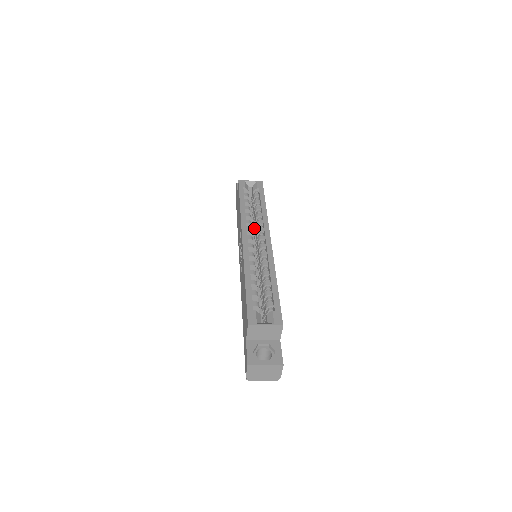
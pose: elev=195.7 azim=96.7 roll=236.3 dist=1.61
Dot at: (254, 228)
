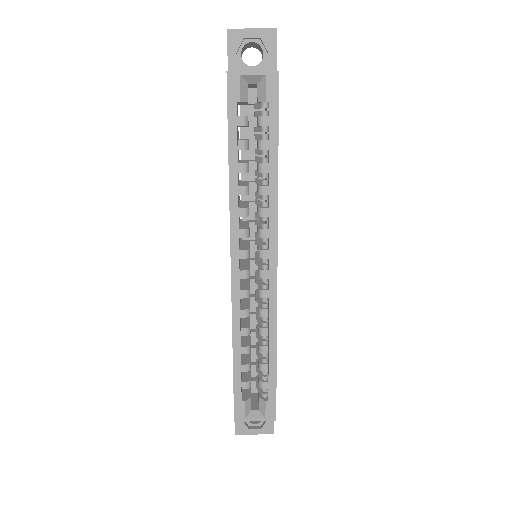
Dot at: (255, 202)
